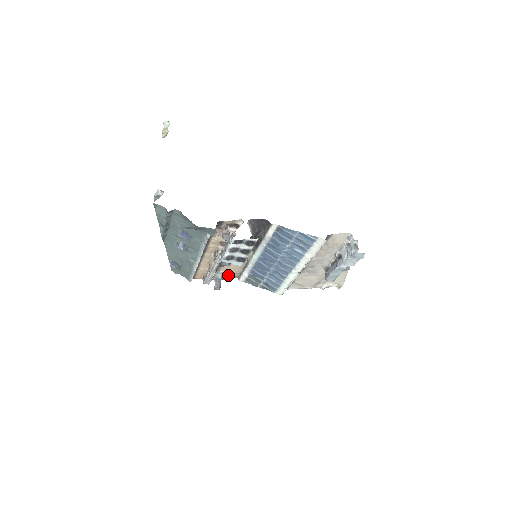
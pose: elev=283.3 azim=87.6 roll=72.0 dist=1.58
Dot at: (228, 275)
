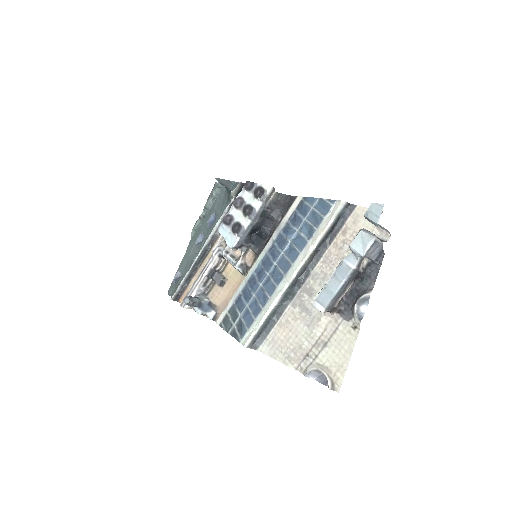
Dot at: (211, 307)
